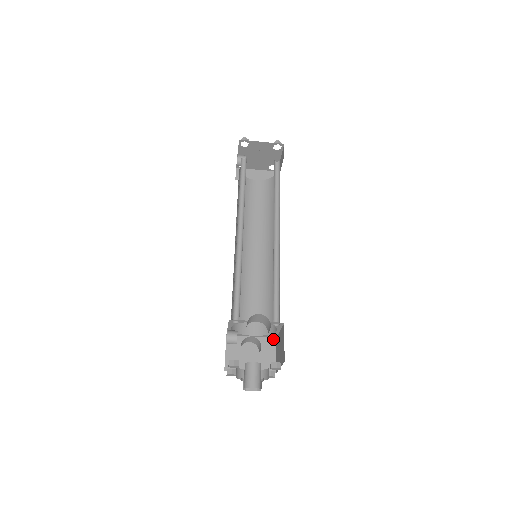
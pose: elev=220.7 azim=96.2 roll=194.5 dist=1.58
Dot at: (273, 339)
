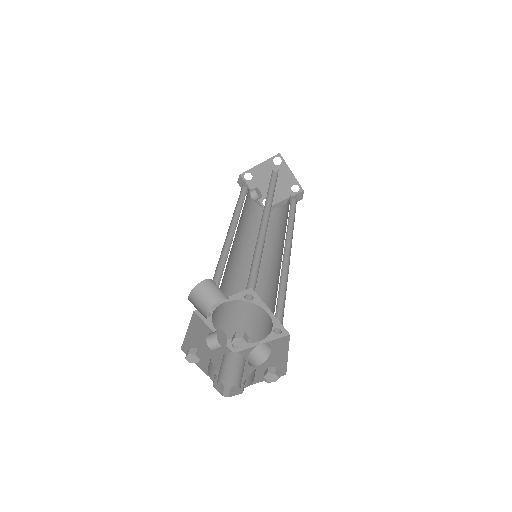
Dot at: (286, 337)
